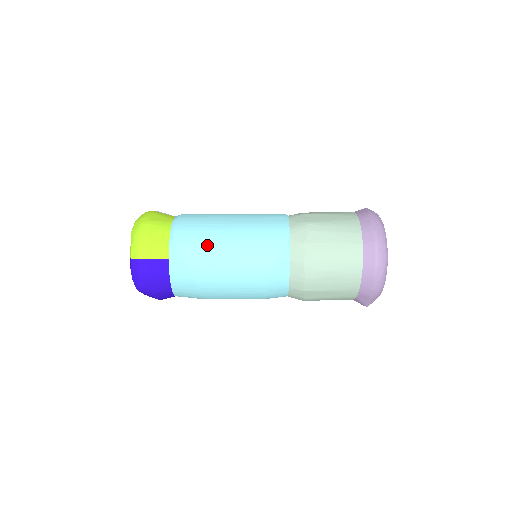
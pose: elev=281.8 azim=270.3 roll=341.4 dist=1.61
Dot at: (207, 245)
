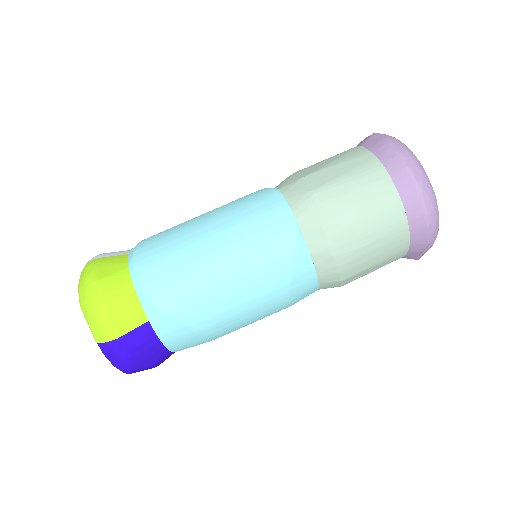
Dot at: (192, 282)
